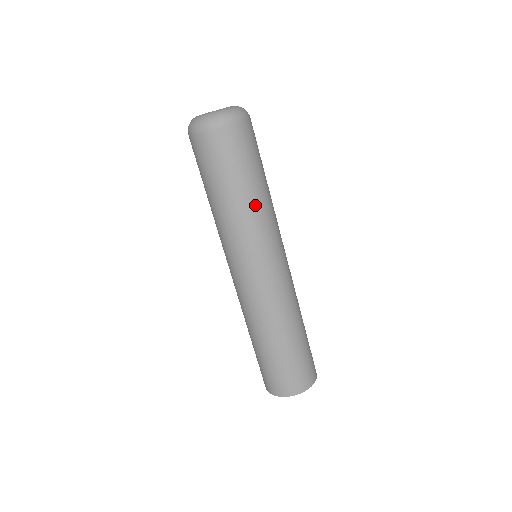
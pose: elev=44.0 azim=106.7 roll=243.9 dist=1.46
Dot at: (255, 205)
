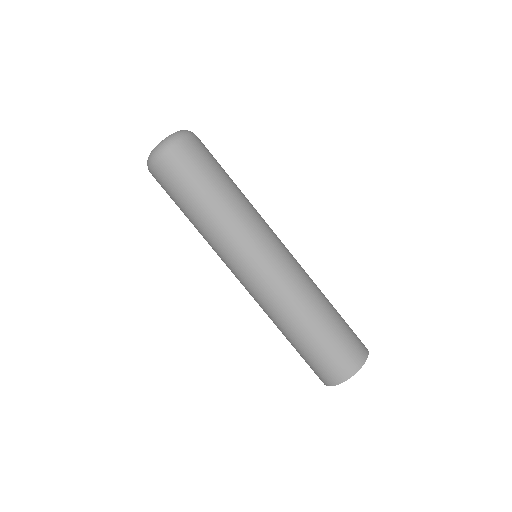
Dot at: (232, 203)
